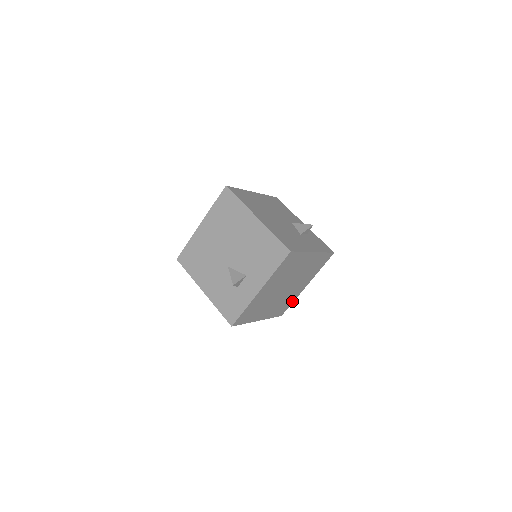
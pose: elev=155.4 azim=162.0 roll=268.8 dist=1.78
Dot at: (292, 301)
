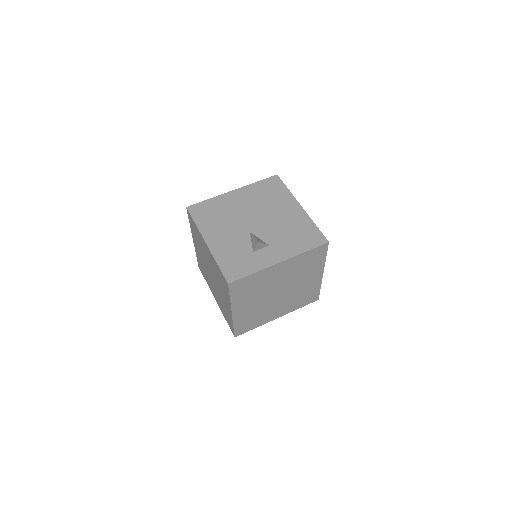
Dot at: (256, 326)
